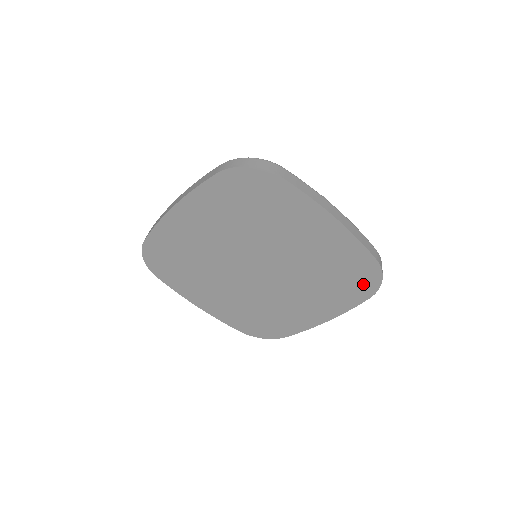
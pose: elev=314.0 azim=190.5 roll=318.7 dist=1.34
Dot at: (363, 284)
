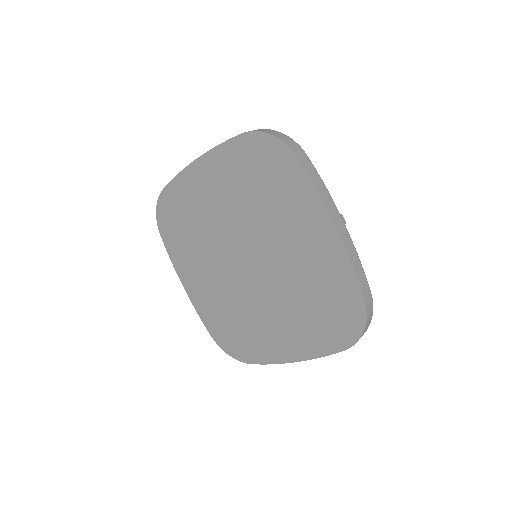
Dot at: (343, 327)
